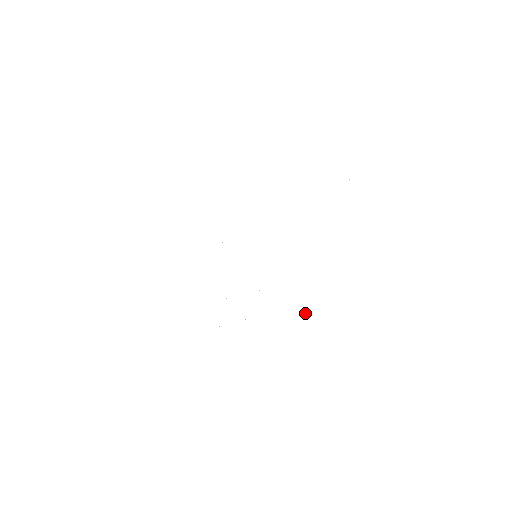
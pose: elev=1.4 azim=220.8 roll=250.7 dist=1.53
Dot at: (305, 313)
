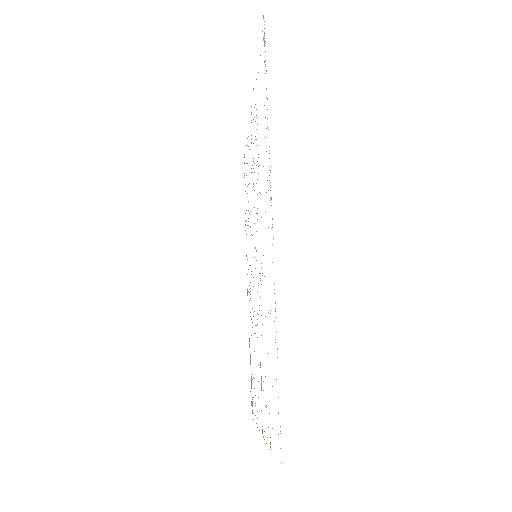
Dot at: occluded
